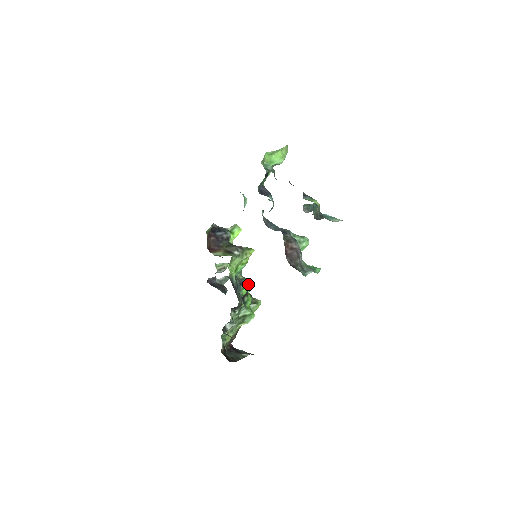
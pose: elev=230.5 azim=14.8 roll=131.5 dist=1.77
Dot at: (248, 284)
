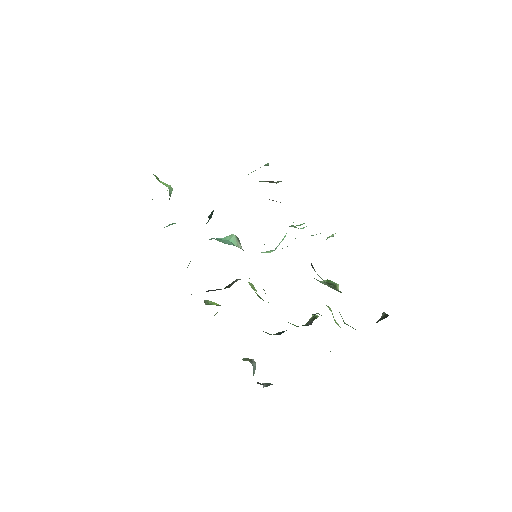
Dot at: occluded
